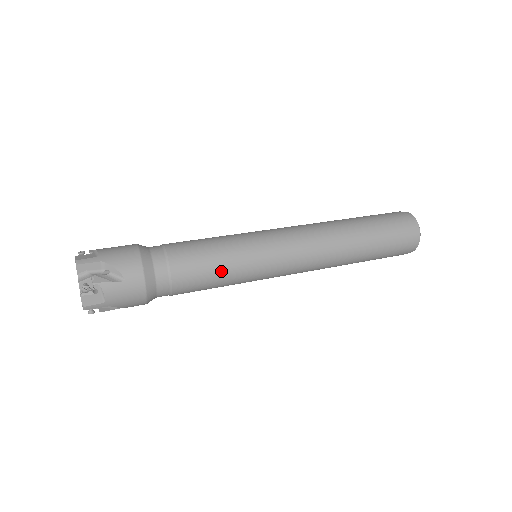
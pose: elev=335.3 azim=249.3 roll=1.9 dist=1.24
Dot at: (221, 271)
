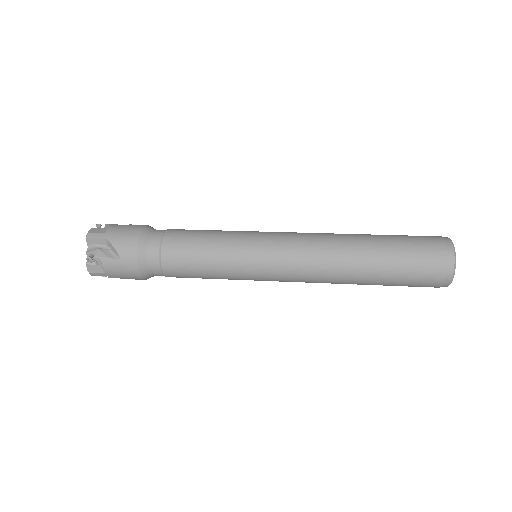
Dot at: (208, 267)
